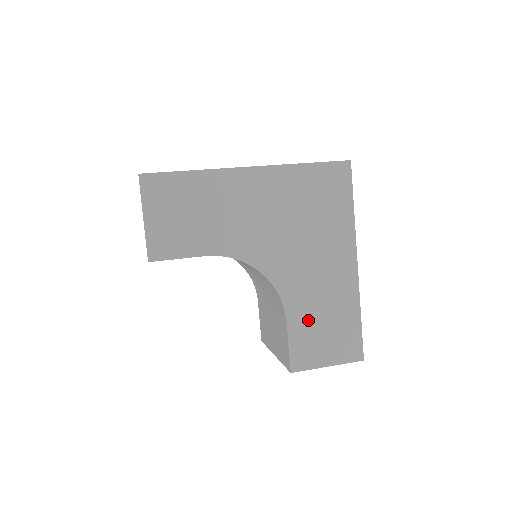
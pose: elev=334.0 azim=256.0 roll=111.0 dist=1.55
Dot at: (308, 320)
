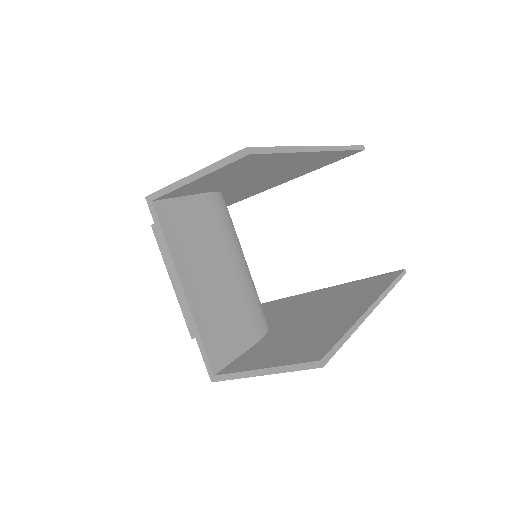
Dot at: occluded
